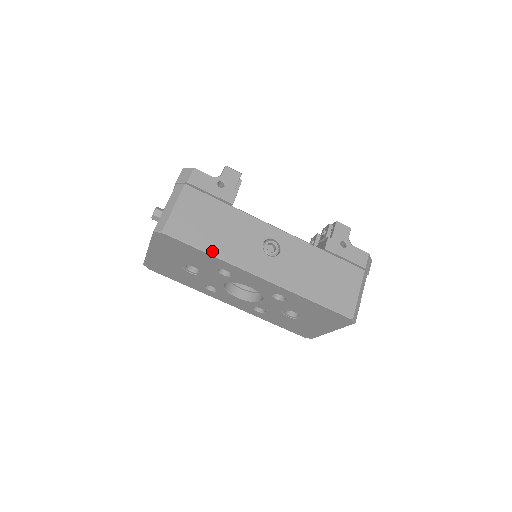
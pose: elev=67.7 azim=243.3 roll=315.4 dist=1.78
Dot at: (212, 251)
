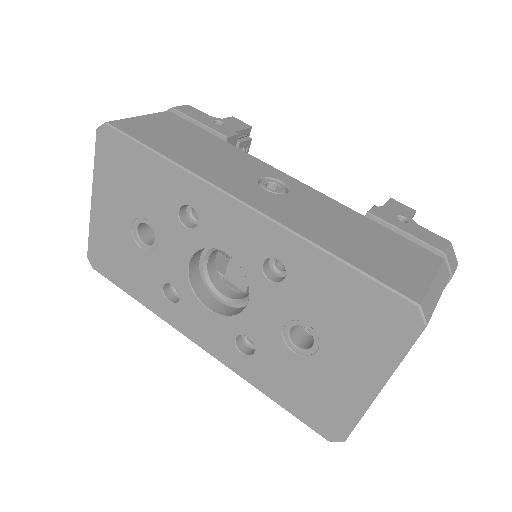
Dot at: (171, 157)
